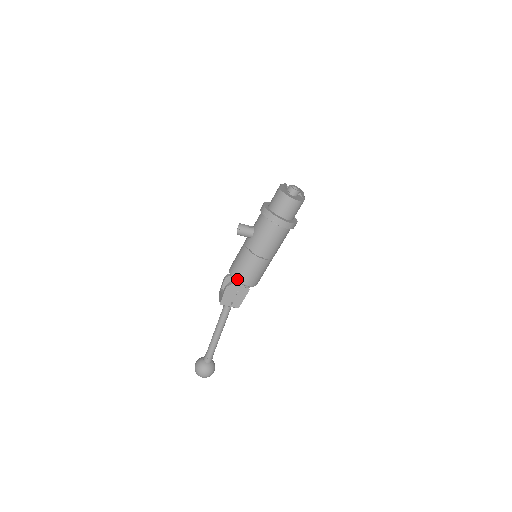
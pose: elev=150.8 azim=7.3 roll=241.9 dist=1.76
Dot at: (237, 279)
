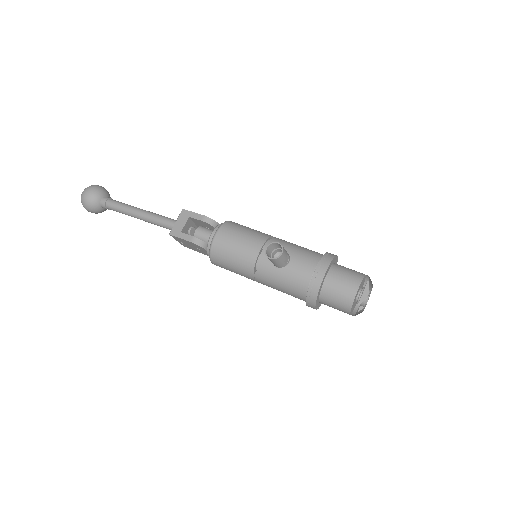
Dot at: (212, 256)
